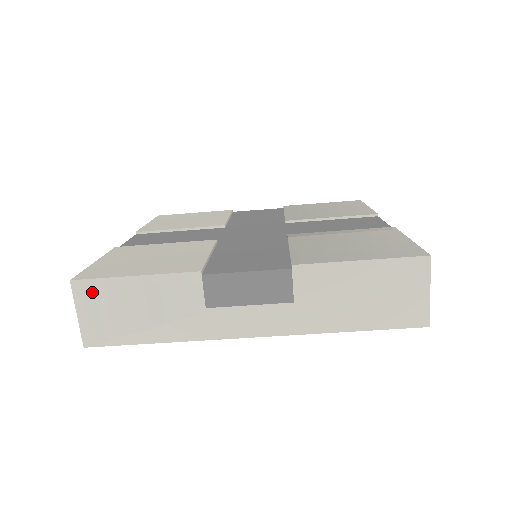
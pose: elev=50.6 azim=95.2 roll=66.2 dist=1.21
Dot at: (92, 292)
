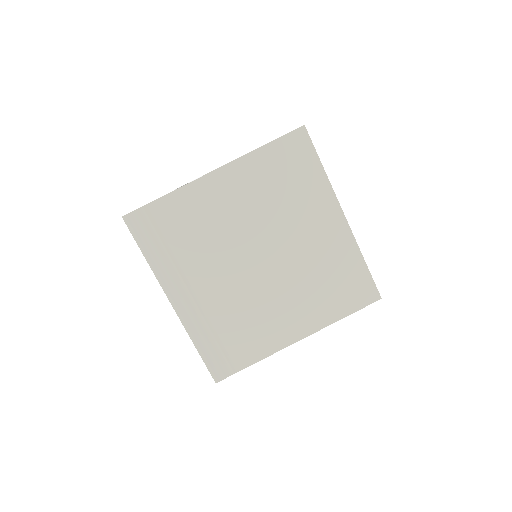
Dot at: occluded
